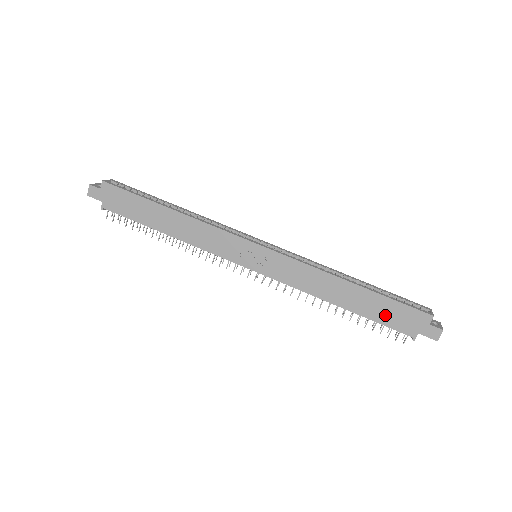
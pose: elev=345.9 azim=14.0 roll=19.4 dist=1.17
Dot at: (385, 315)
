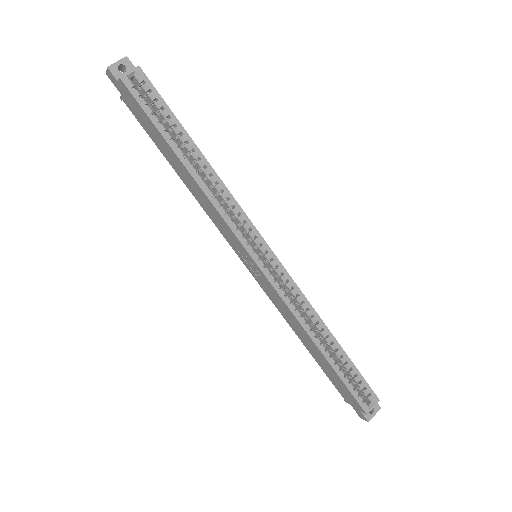
Dot at: (333, 379)
